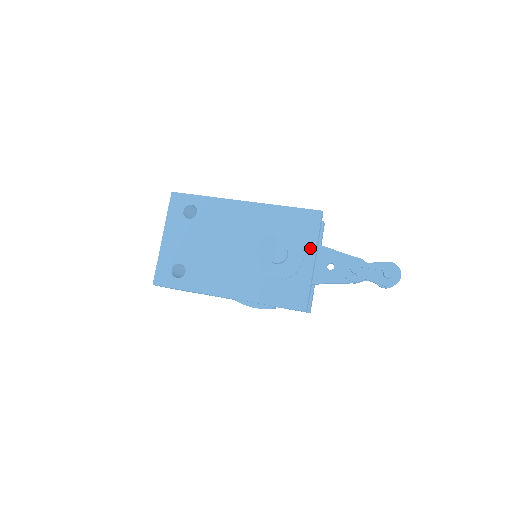
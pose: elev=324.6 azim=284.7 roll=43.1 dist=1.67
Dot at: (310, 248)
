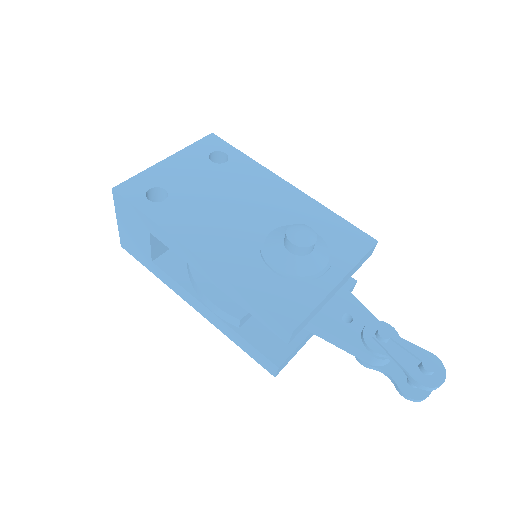
Dot at: (342, 267)
